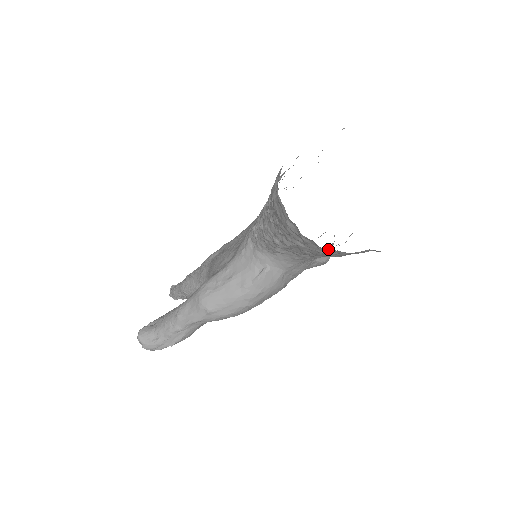
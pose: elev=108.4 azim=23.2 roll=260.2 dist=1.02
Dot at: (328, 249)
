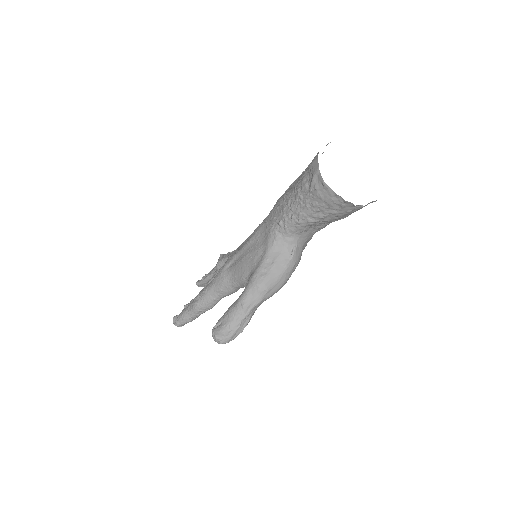
Dot at: (355, 207)
